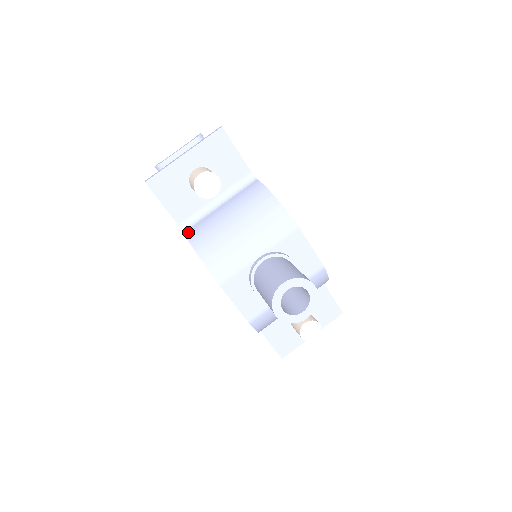
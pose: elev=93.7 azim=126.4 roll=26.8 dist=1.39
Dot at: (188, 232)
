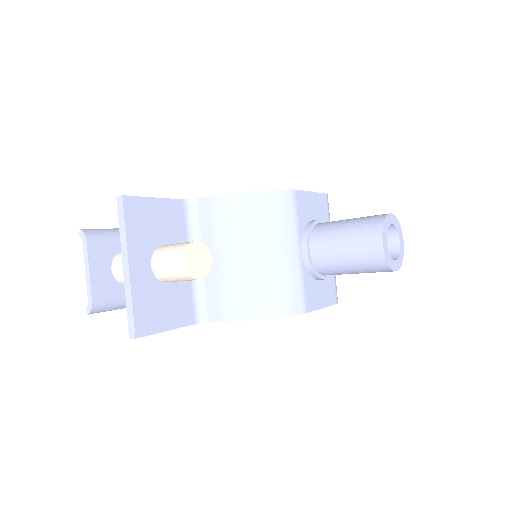
Dot at: (215, 317)
